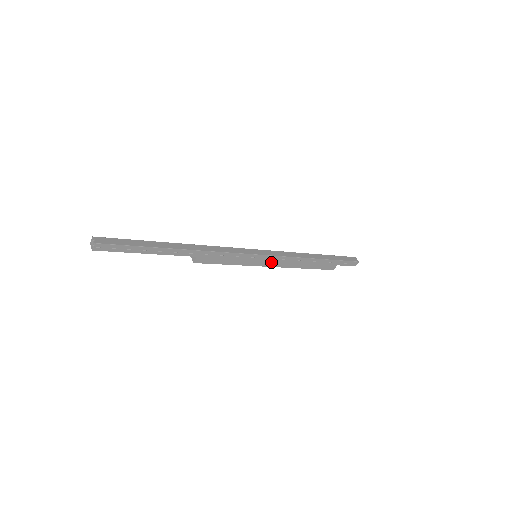
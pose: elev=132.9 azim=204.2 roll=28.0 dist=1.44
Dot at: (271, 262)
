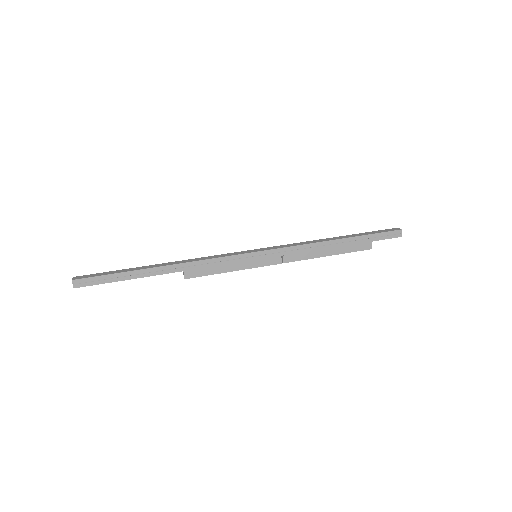
Dot at: (277, 258)
